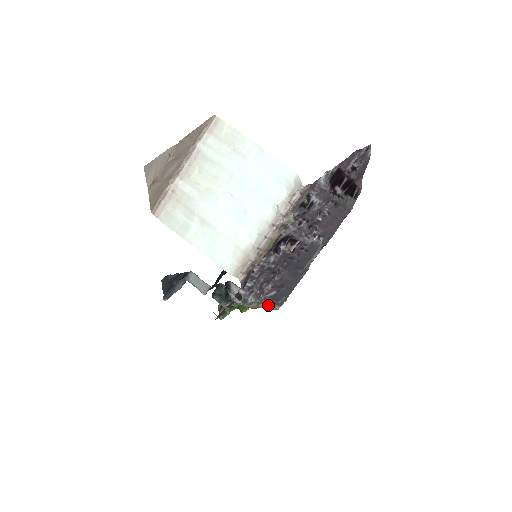
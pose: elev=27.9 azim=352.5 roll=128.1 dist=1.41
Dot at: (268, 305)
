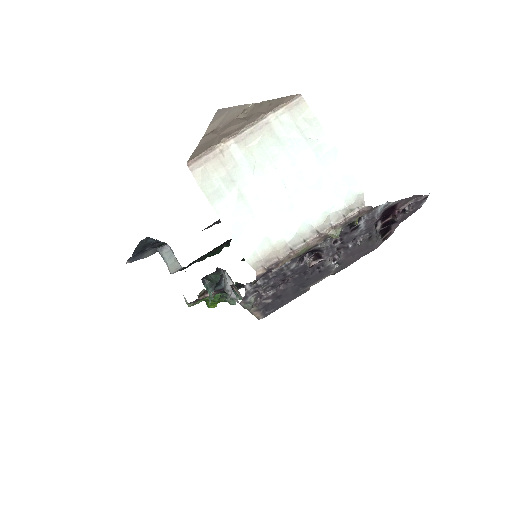
Dot at: (256, 311)
